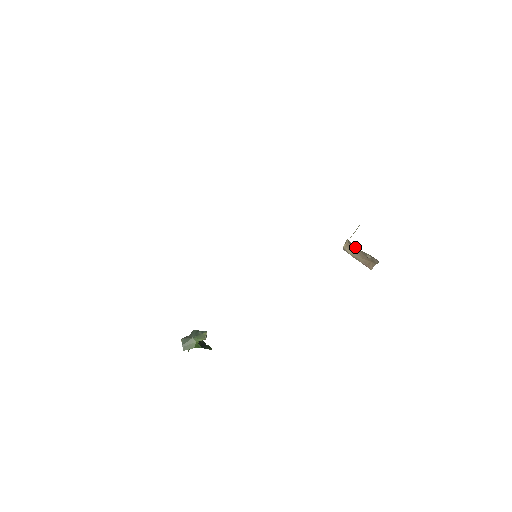
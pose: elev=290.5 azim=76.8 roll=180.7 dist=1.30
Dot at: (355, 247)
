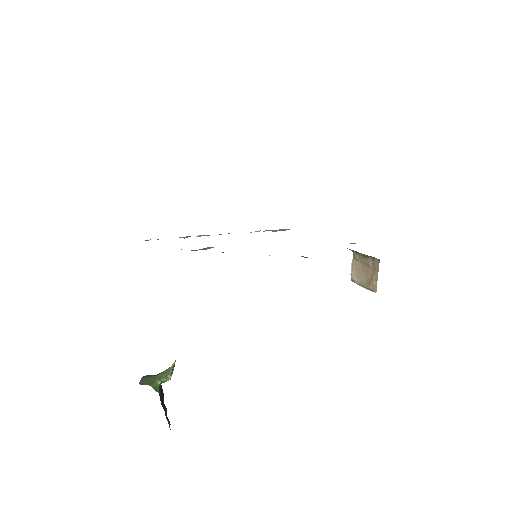
Dot at: (359, 260)
